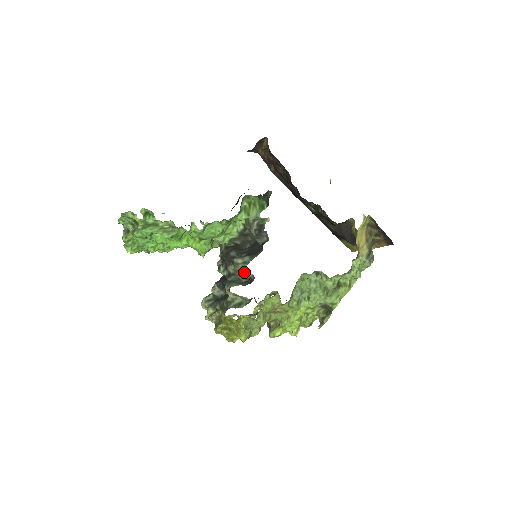
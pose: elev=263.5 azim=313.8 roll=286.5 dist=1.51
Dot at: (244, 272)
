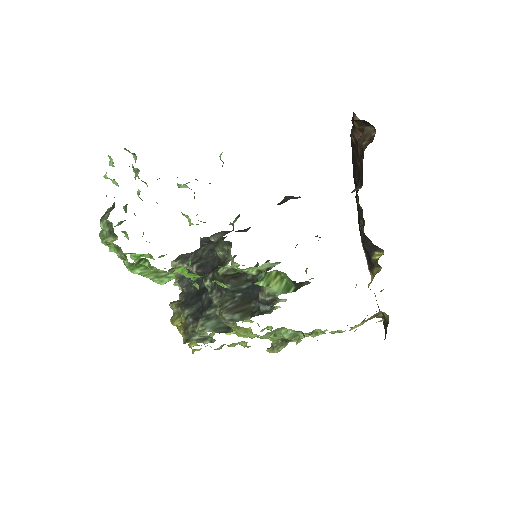
Dot at: (226, 324)
